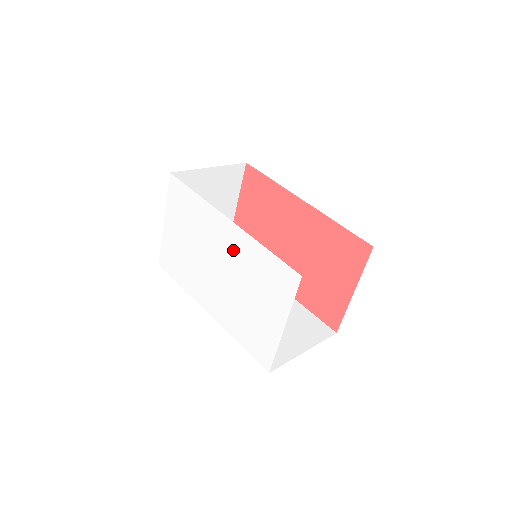
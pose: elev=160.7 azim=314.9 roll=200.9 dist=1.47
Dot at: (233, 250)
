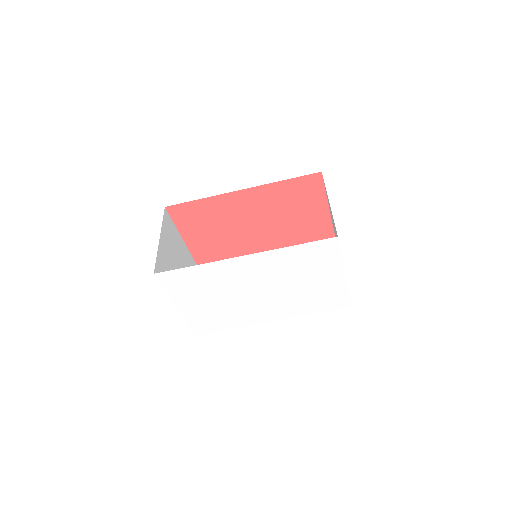
Dot at: (264, 270)
